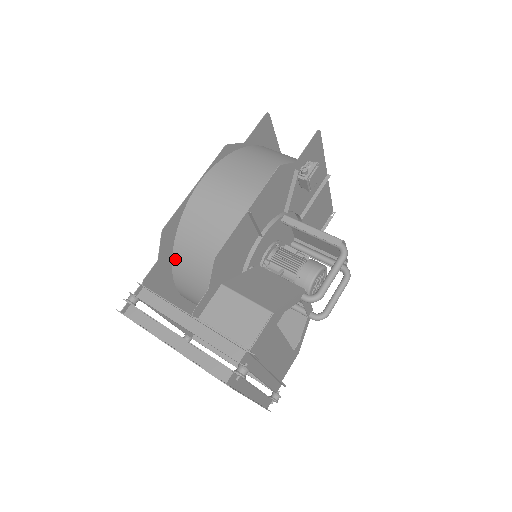
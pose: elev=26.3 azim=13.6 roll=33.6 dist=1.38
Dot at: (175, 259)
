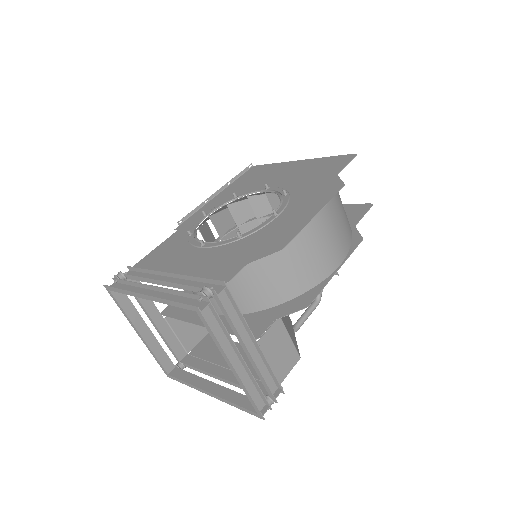
Dot at: occluded
